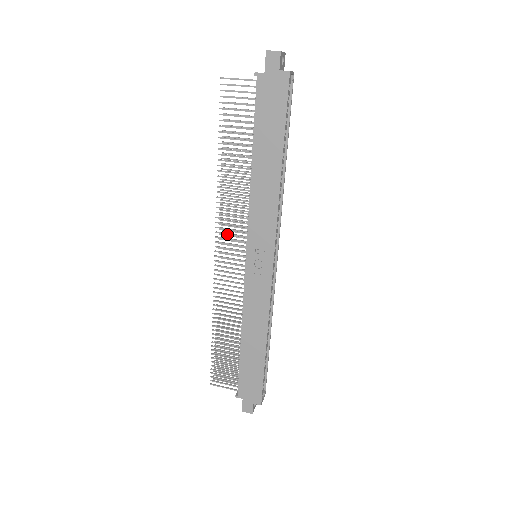
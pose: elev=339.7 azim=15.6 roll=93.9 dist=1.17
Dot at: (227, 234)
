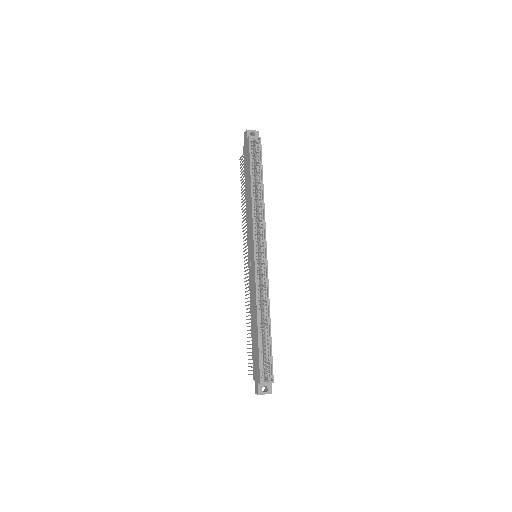
Dot at: (245, 246)
